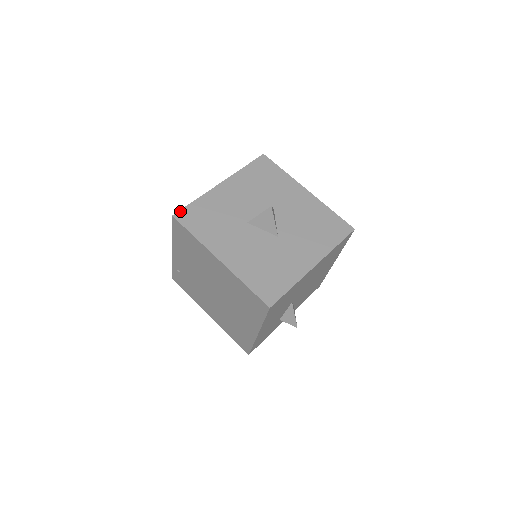
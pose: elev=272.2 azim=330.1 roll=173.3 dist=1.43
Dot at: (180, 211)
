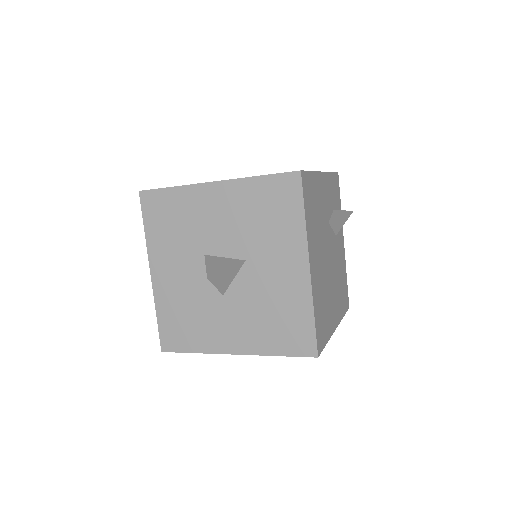
Dot at: (149, 191)
